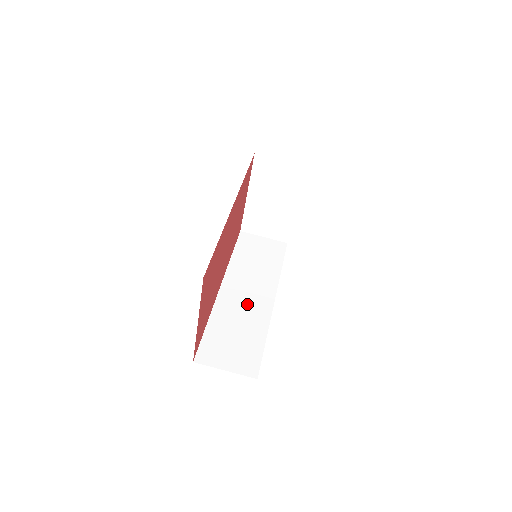
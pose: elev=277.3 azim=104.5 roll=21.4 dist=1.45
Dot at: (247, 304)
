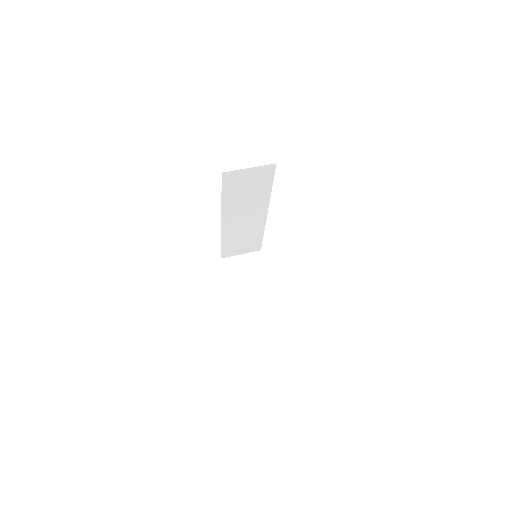
Dot at: occluded
